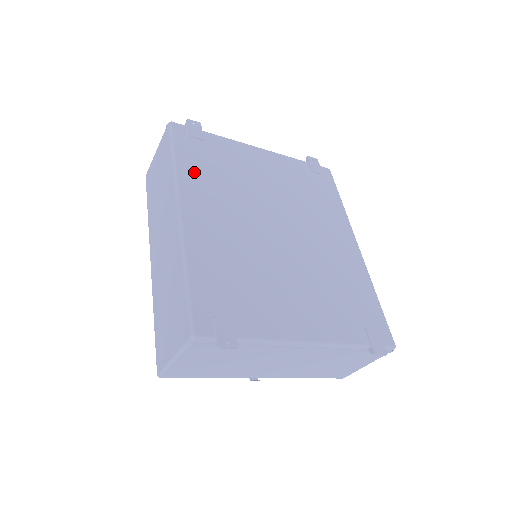
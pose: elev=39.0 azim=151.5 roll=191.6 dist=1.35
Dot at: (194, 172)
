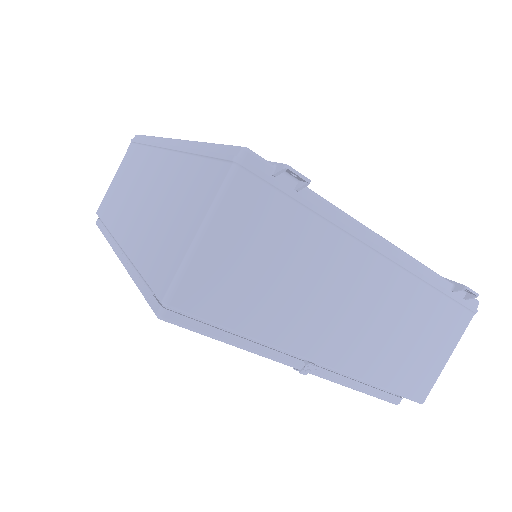
Dot at: occluded
